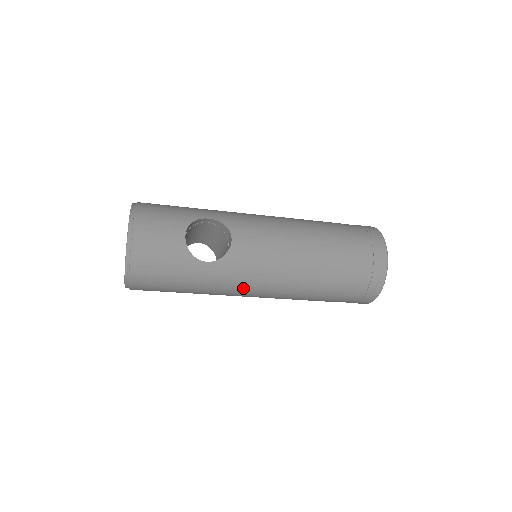
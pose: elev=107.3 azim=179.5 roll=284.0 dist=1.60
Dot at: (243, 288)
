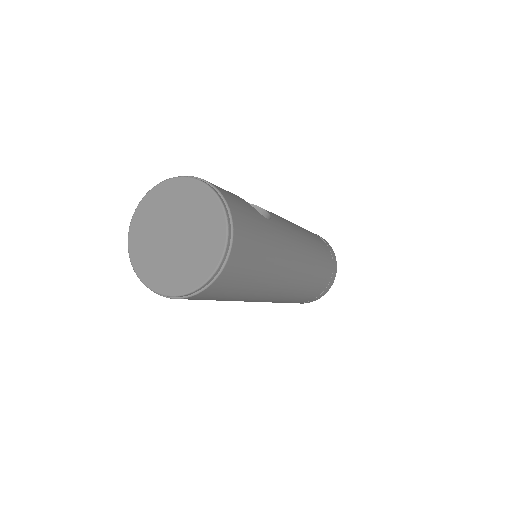
Dot at: (292, 257)
